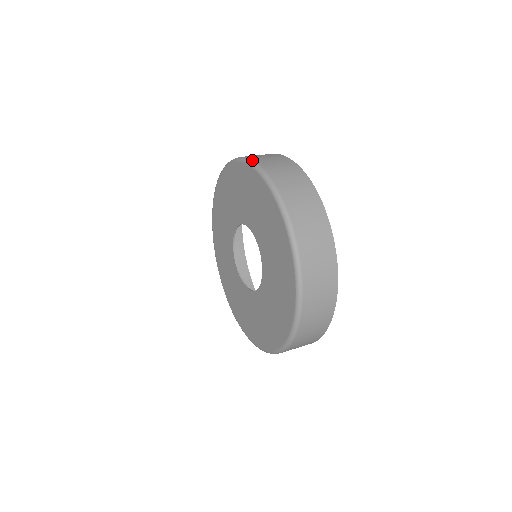
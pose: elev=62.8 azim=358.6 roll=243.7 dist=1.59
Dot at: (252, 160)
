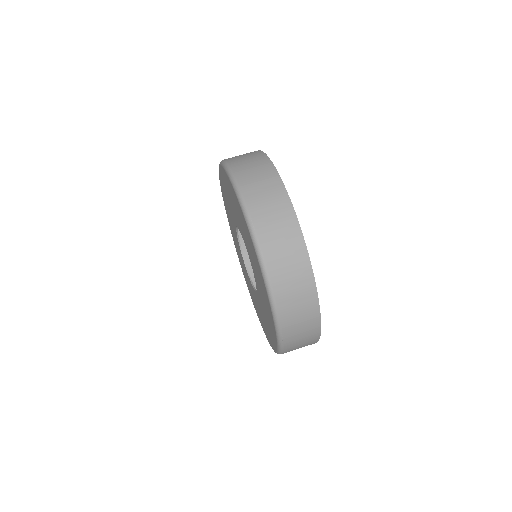
Dot at: (260, 248)
